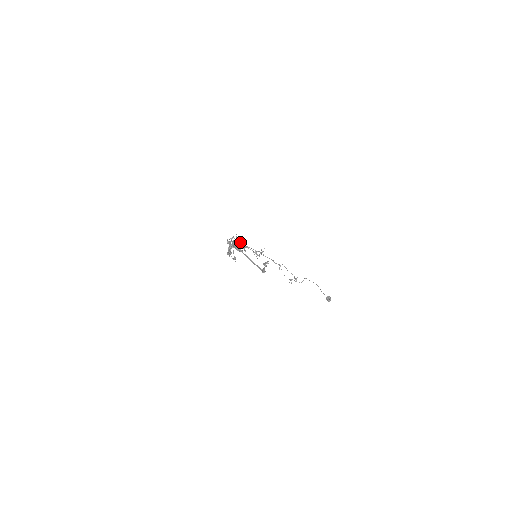
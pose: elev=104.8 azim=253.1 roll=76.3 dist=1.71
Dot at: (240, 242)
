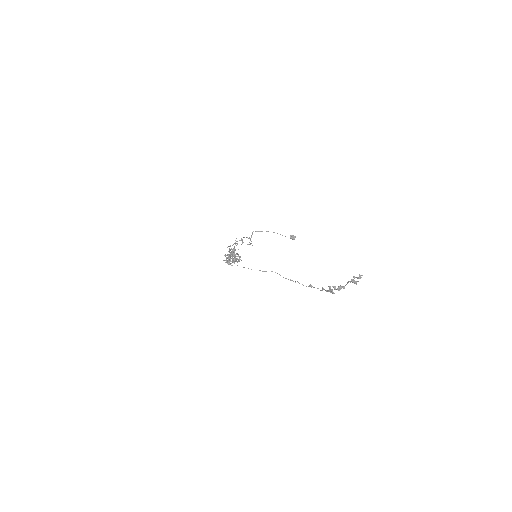
Dot at: (235, 255)
